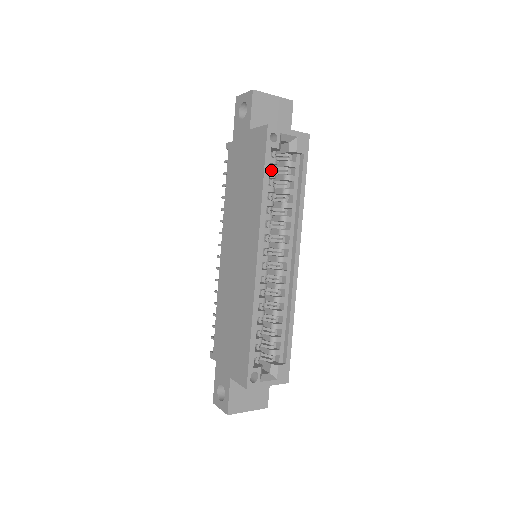
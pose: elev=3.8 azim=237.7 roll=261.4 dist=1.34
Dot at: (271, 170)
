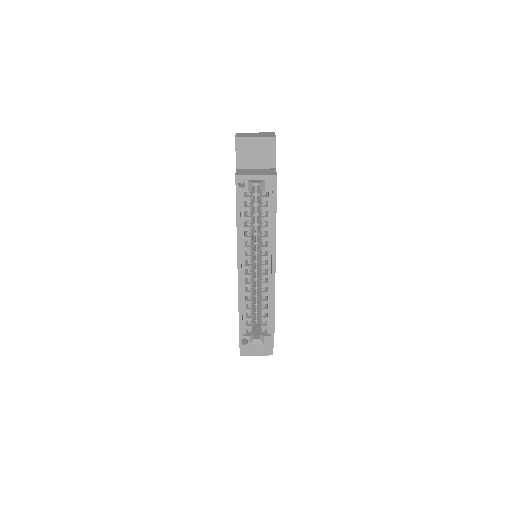
Dot at: (247, 205)
